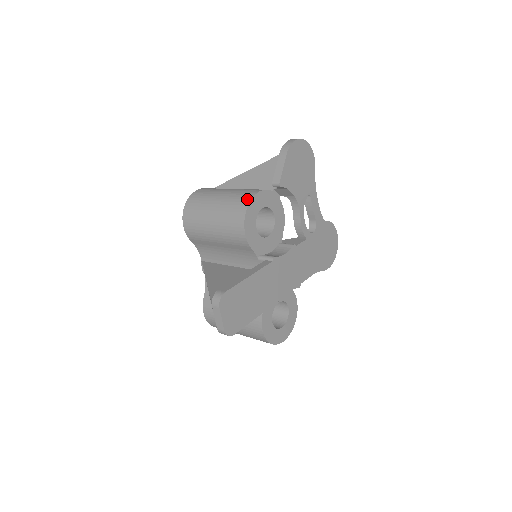
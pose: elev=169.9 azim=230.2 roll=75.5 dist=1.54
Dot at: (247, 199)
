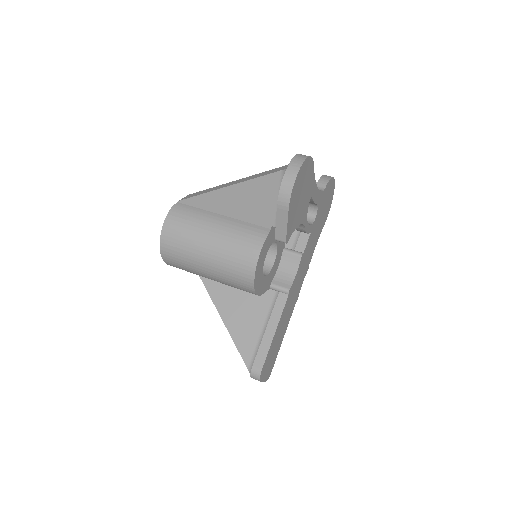
Dot at: (250, 266)
